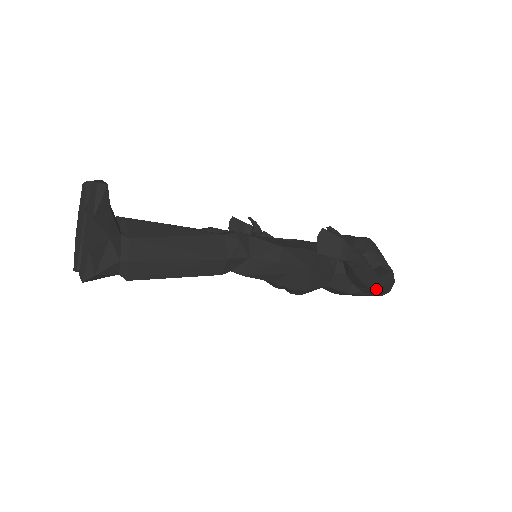
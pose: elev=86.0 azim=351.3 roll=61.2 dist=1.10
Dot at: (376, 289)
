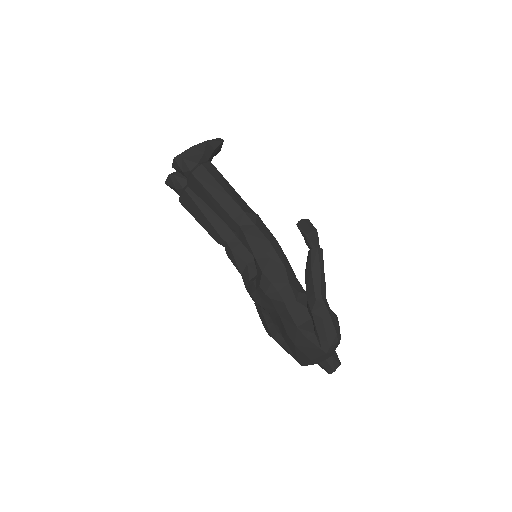
Dot at: (320, 309)
